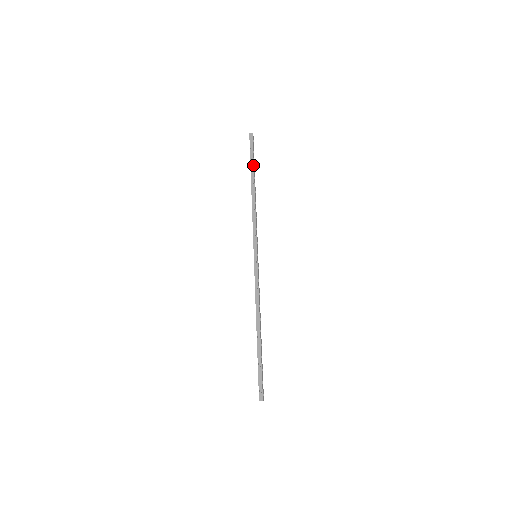
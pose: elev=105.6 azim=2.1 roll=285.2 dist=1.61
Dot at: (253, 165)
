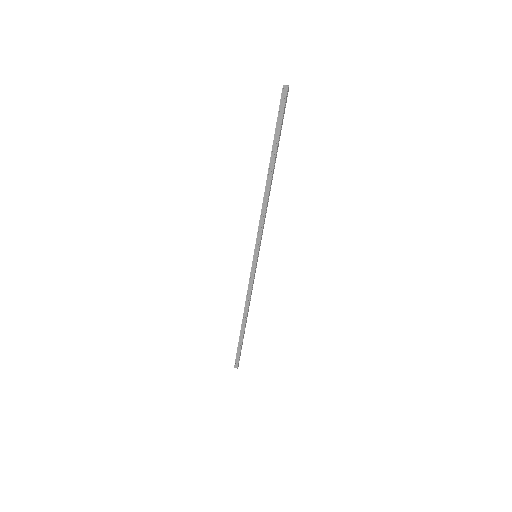
Dot at: (277, 143)
